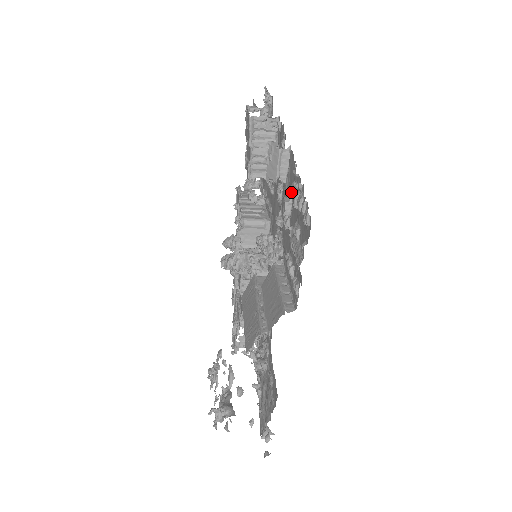
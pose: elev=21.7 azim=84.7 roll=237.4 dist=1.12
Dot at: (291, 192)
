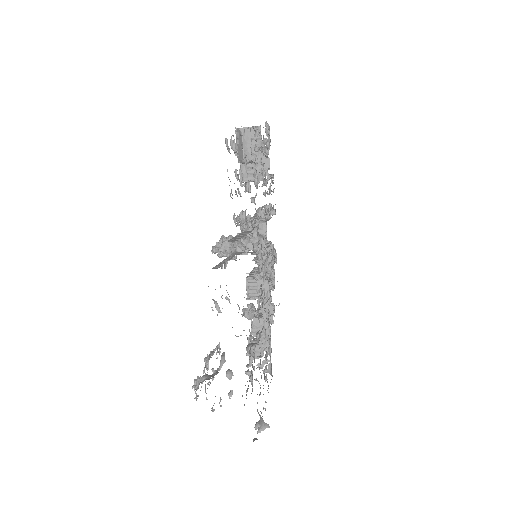
Dot at: occluded
